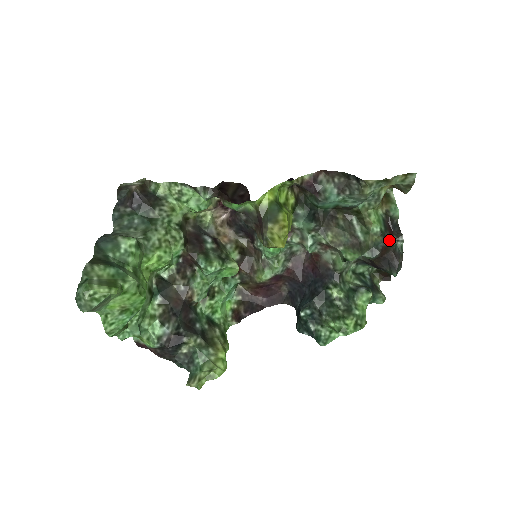
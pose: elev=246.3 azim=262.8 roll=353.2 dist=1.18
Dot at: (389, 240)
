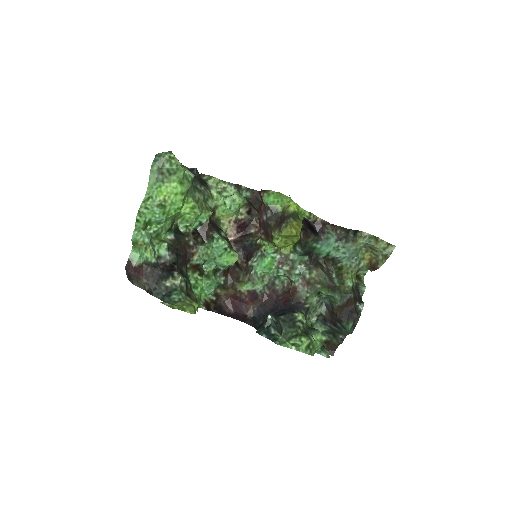
Dot at: (355, 297)
